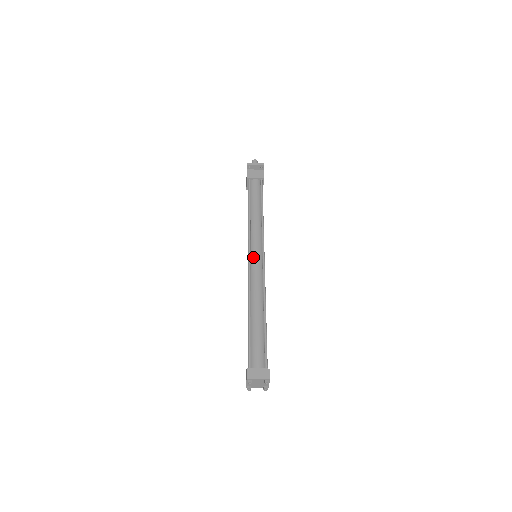
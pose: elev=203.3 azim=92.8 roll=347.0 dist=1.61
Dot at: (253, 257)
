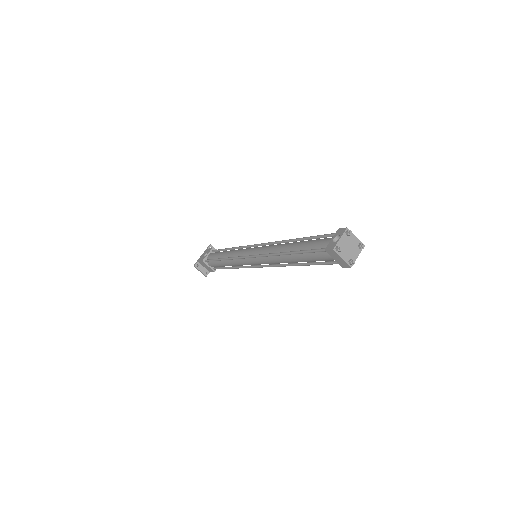
Dot at: occluded
